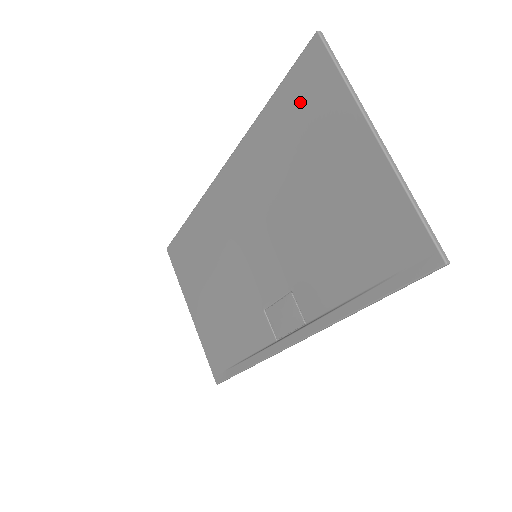
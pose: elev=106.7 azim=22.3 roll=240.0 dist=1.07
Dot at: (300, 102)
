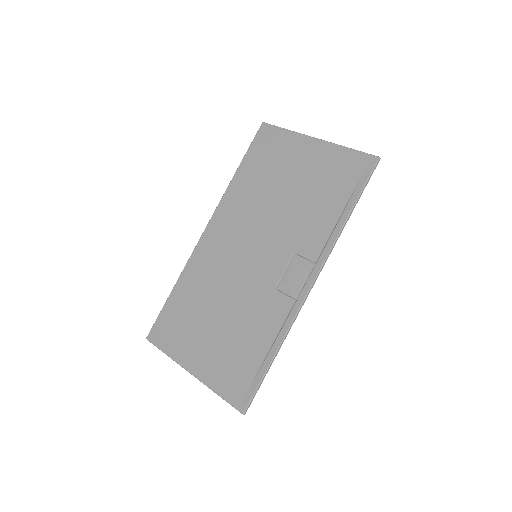
Dot at: (263, 153)
